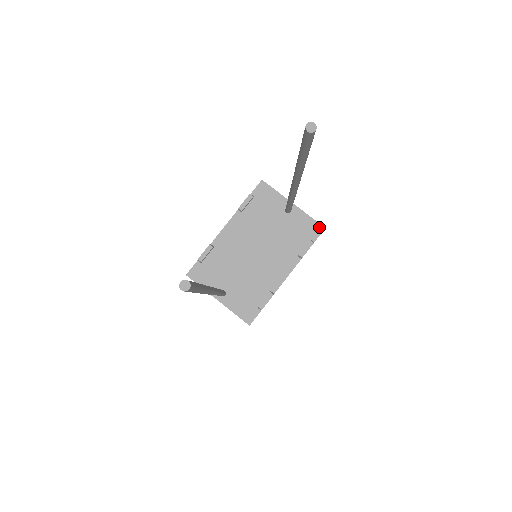
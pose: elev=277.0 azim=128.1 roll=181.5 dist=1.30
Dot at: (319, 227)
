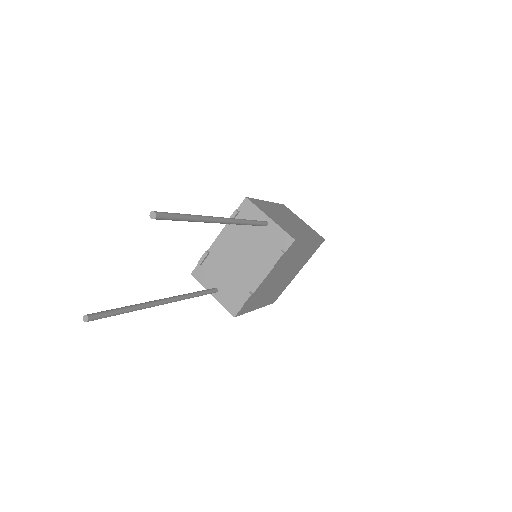
Dot at: (290, 239)
